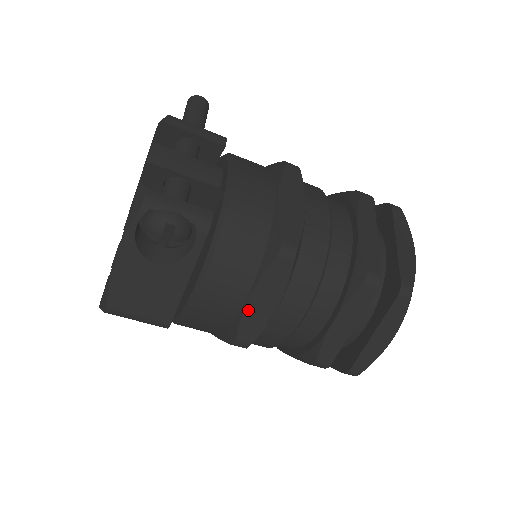
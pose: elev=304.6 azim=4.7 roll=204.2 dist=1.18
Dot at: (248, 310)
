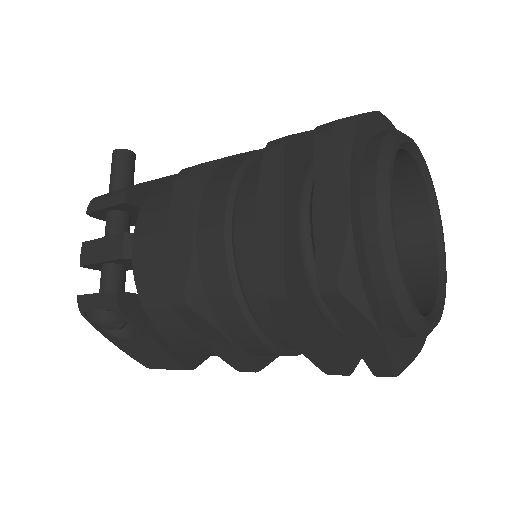
Dot at: (214, 350)
